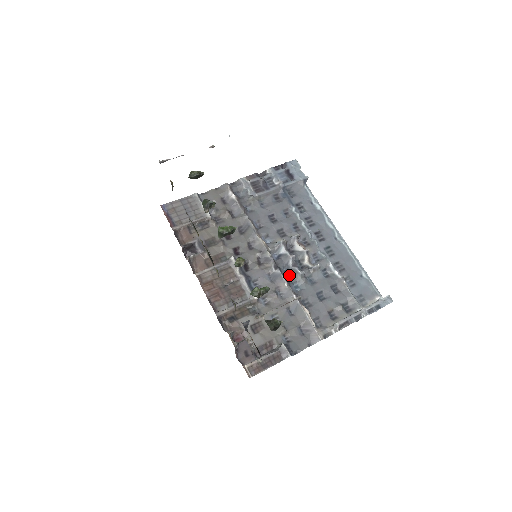
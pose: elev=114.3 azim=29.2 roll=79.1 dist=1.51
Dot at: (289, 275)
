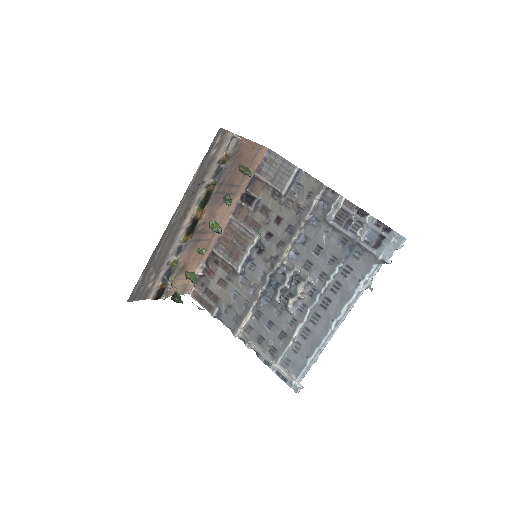
Dot at: (273, 290)
